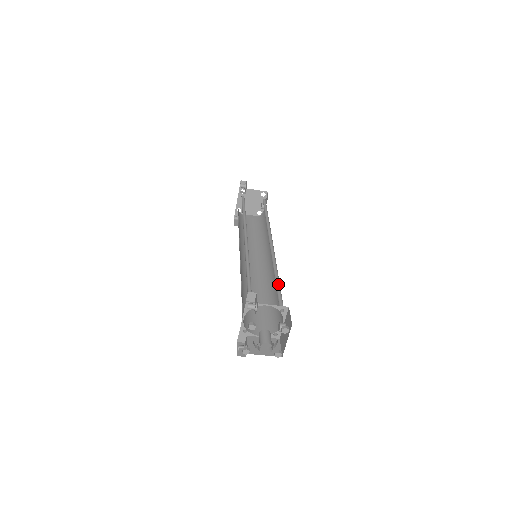
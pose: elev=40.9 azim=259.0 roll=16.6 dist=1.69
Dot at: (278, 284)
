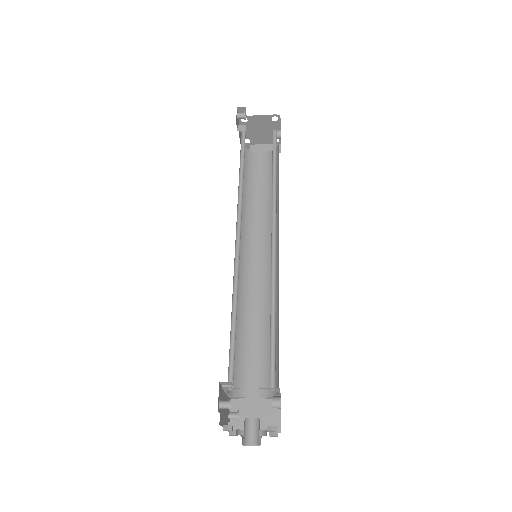
Dot at: (274, 330)
